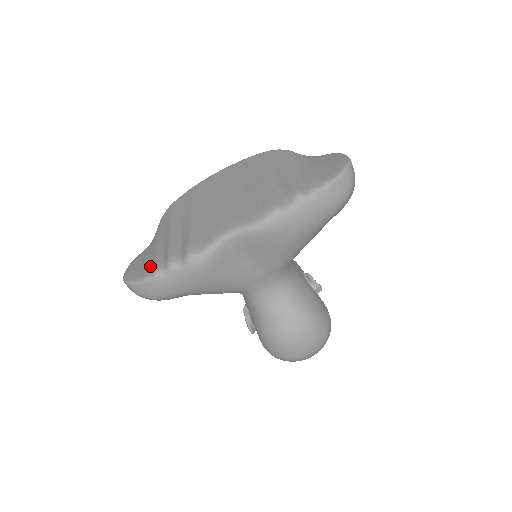
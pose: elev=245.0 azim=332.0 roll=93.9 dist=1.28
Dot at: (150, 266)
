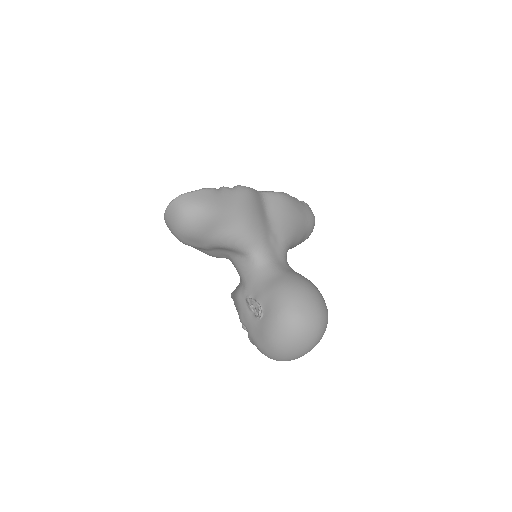
Dot at: occluded
